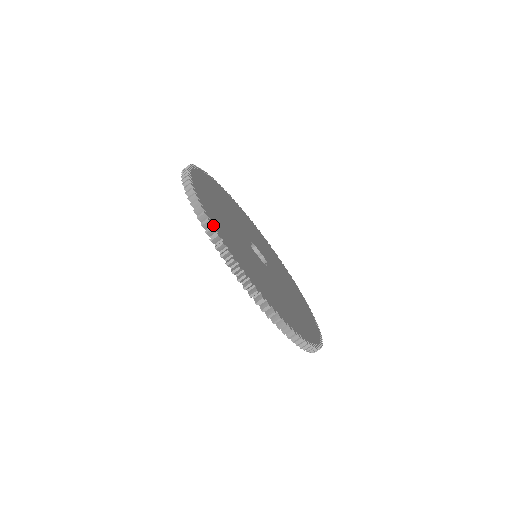
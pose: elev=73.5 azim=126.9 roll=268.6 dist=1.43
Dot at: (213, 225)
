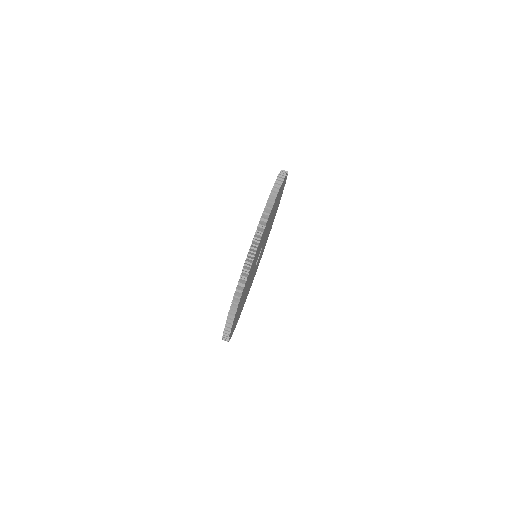
Dot at: occluded
